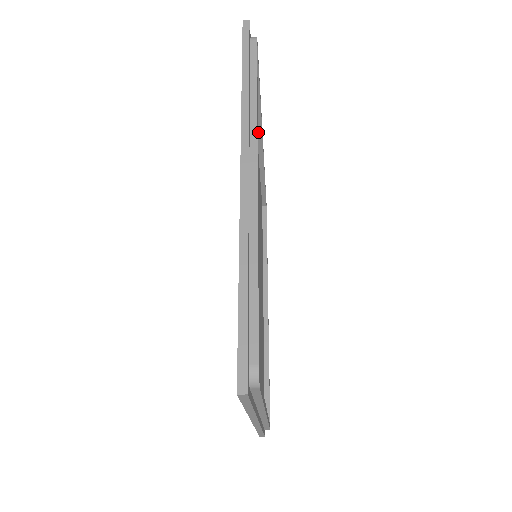
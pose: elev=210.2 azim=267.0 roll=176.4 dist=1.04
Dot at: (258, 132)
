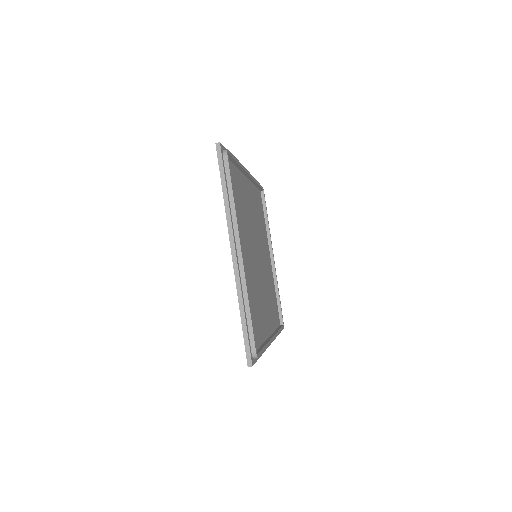
Dot at: (270, 249)
